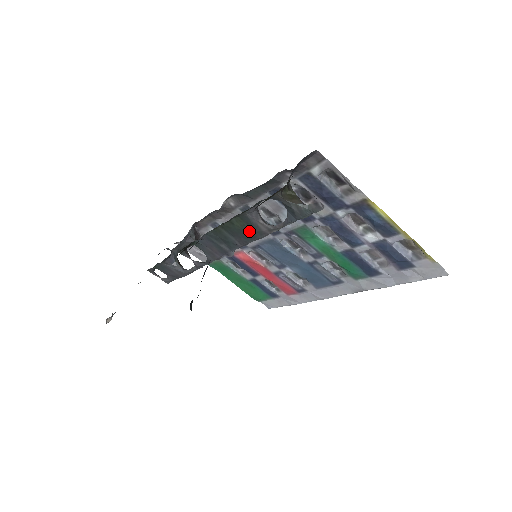
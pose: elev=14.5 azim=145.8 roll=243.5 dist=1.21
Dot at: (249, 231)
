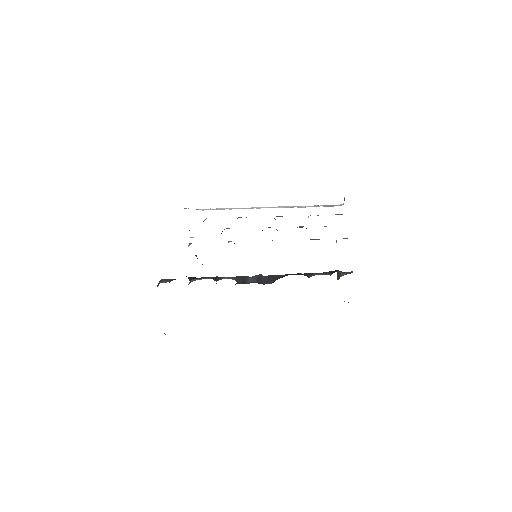
Dot at: occluded
